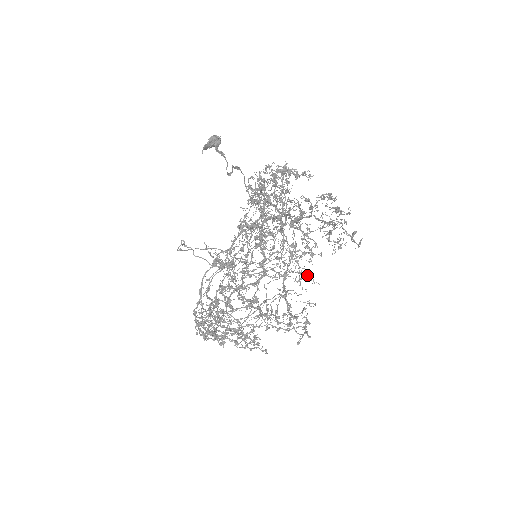
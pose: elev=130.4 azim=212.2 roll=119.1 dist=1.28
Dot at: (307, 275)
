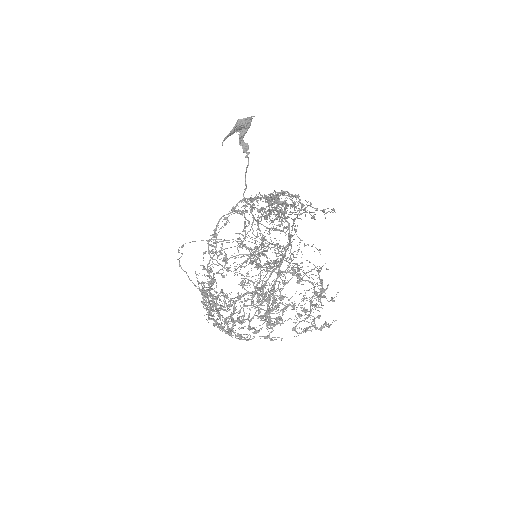
Dot at: (304, 272)
